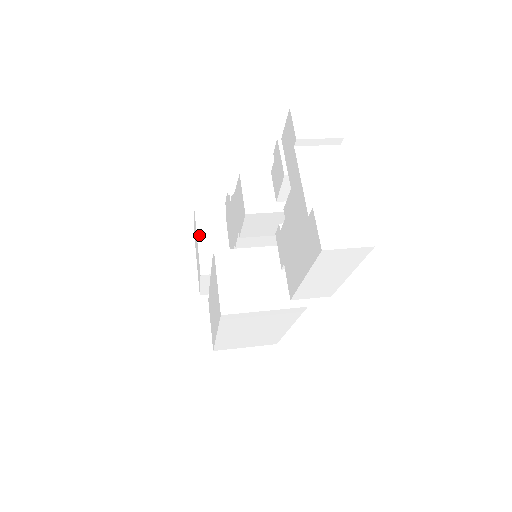
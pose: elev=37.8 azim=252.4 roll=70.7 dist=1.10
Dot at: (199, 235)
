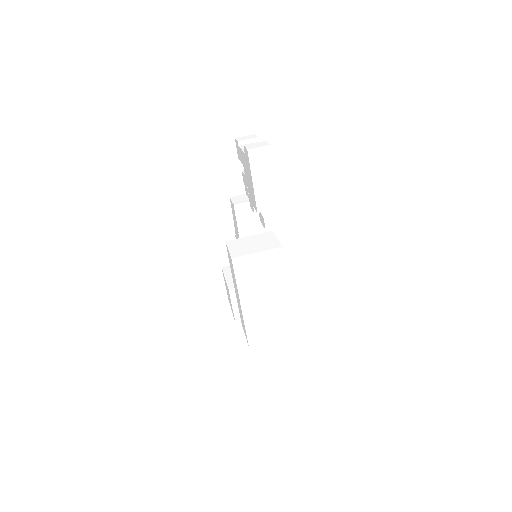
Dot at: (226, 276)
